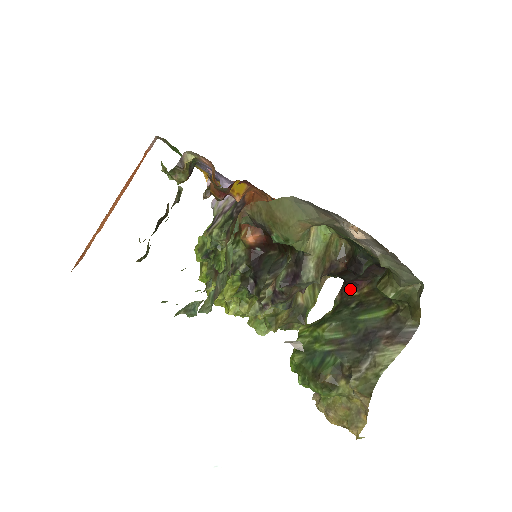
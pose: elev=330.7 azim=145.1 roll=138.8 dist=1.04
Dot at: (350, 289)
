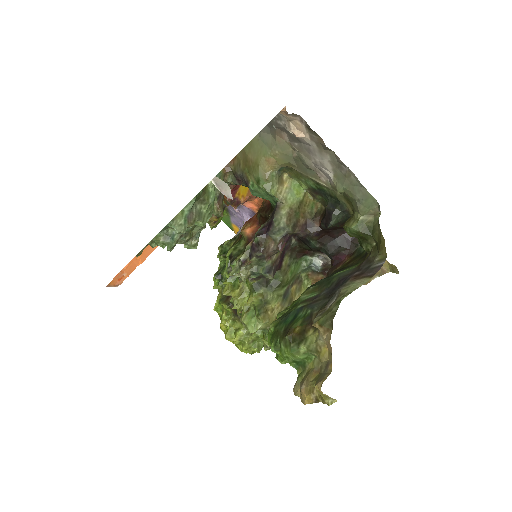
Dot at: (335, 266)
